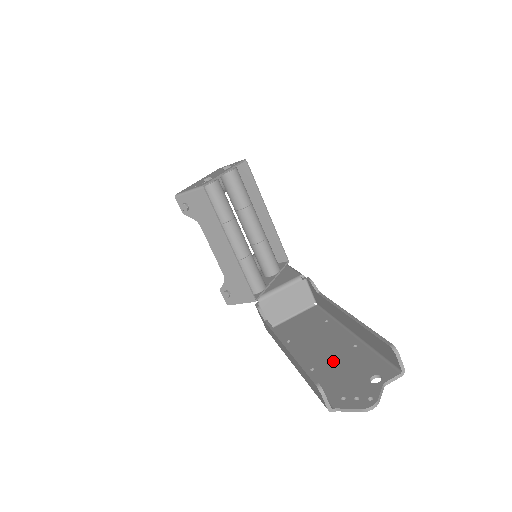
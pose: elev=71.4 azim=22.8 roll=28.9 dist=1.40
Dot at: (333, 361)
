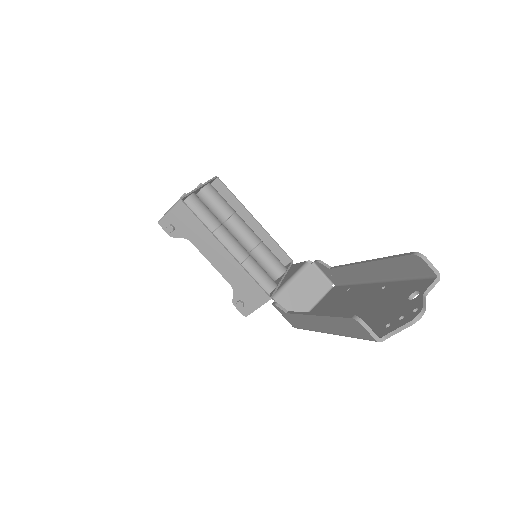
Dot at: (366, 309)
